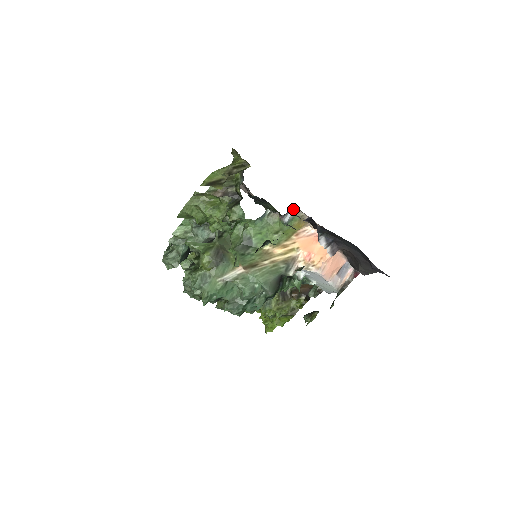
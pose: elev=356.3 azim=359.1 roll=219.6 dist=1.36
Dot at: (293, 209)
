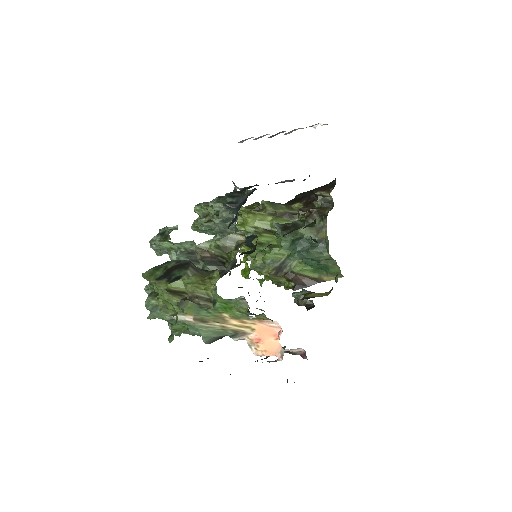
Dot at: occluded
